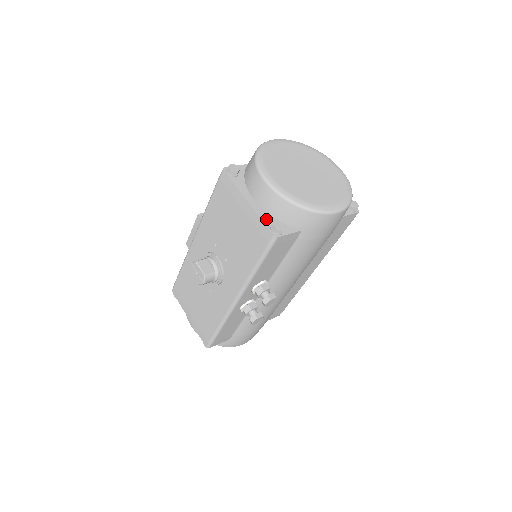
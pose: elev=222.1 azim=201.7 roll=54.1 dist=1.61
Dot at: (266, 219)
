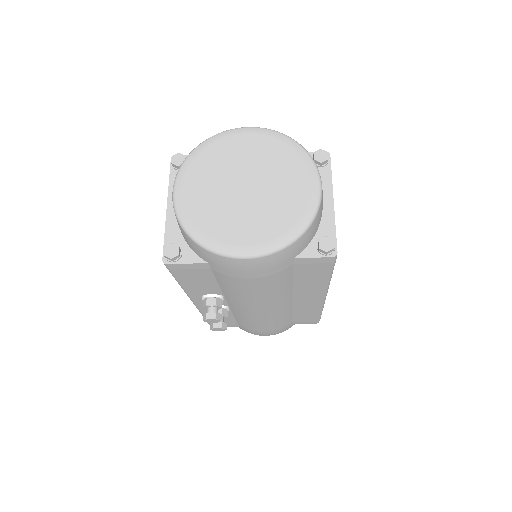
Dot at: (171, 236)
